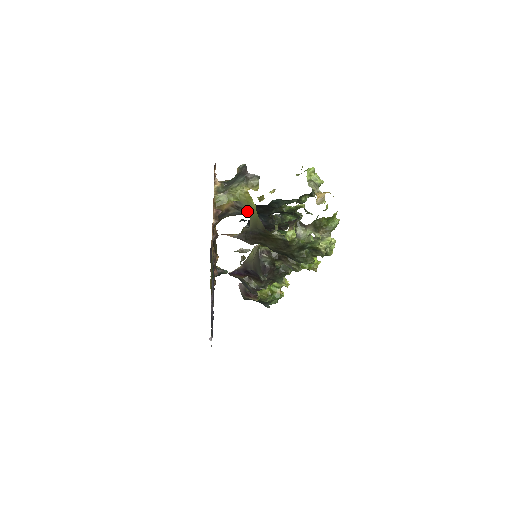
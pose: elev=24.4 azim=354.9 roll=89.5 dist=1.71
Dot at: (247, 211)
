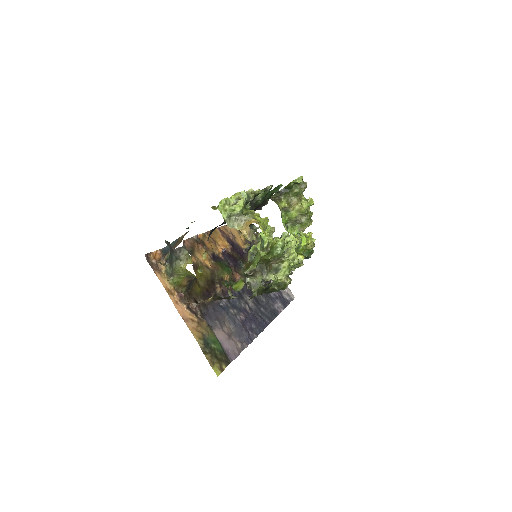
Dot at: occluded
